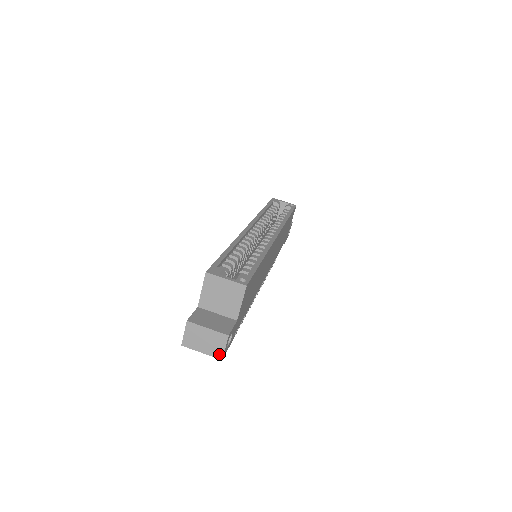
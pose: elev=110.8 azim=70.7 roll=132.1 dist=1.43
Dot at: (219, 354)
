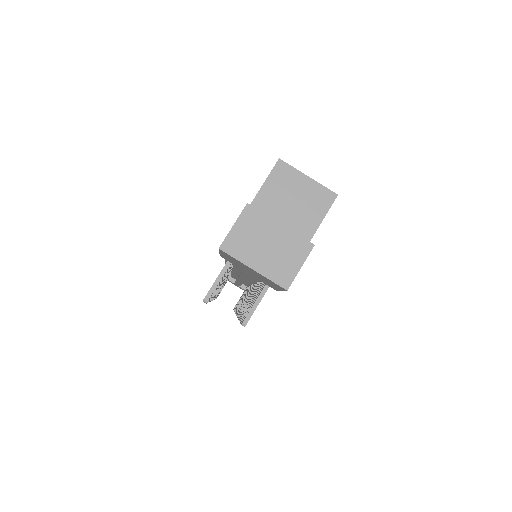
Dot at: (286, 277)
